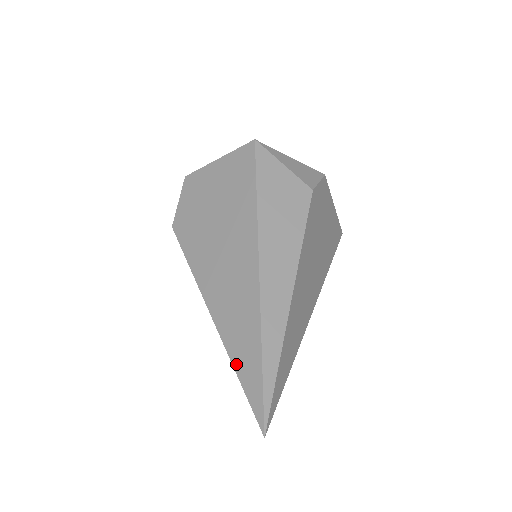
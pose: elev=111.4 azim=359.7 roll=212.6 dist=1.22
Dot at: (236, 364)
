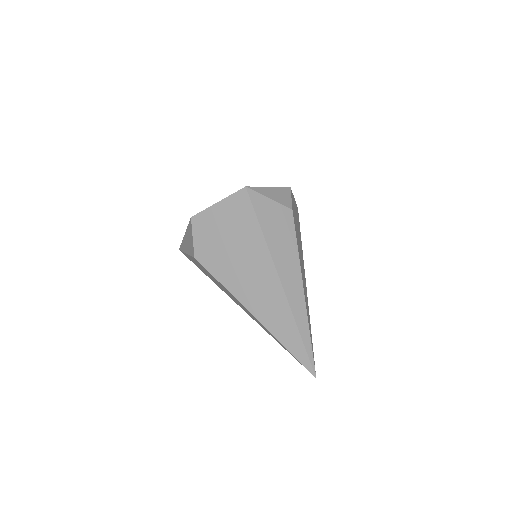
Dot at: (283, 342)
